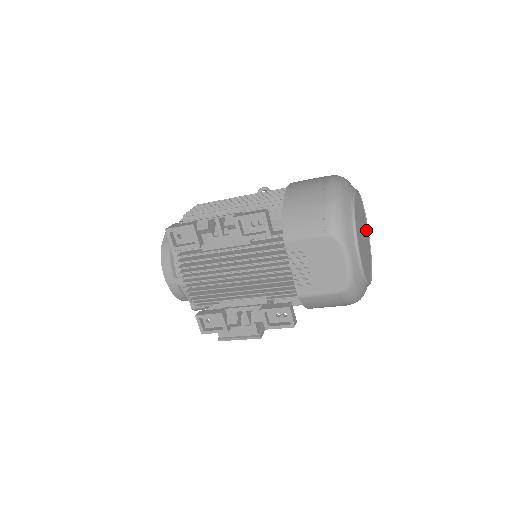
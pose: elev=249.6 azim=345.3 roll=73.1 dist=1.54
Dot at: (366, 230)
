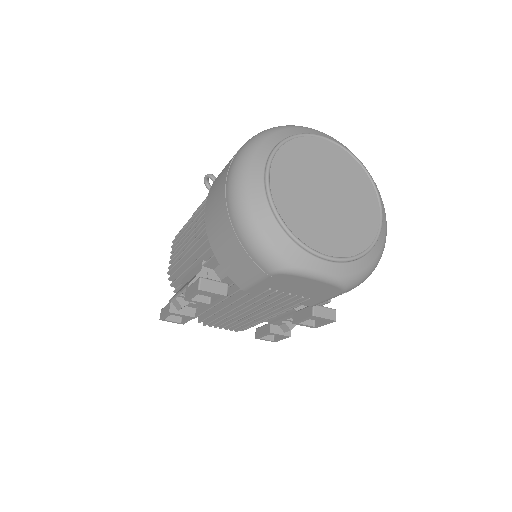
Dot at: (334, 158)
